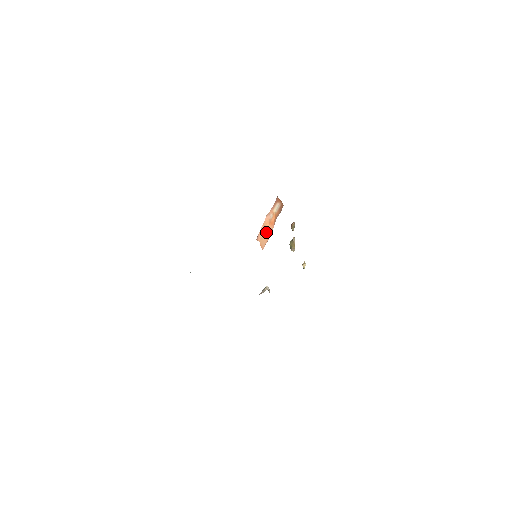
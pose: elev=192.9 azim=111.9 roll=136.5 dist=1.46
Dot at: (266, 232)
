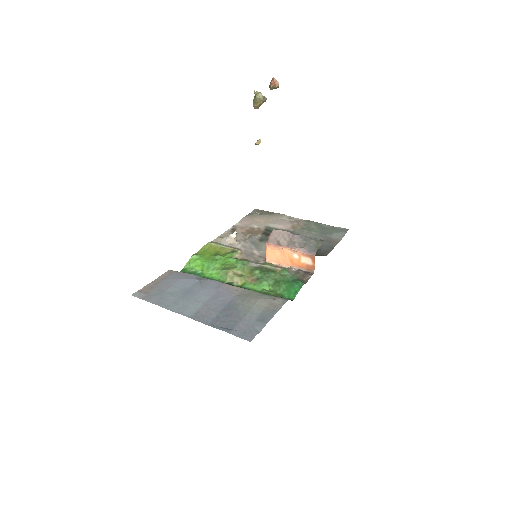
Dot at: (281, 257)
